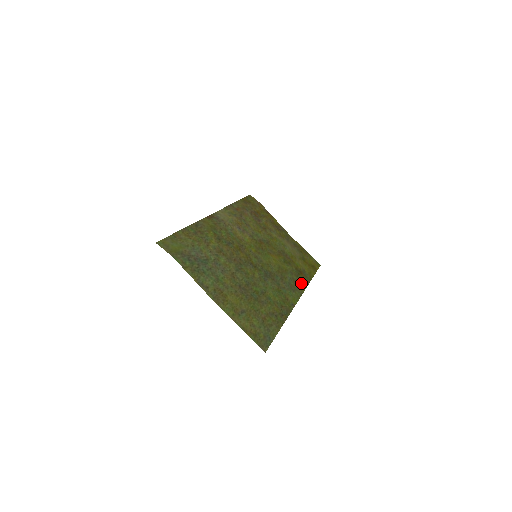
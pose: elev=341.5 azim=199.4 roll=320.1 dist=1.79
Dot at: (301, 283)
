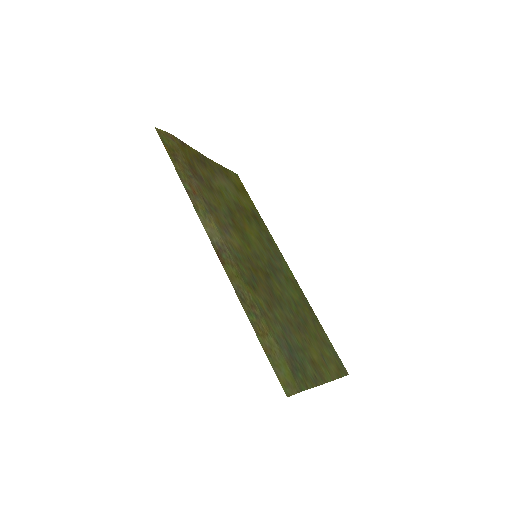
Dot at: (269, 236)
